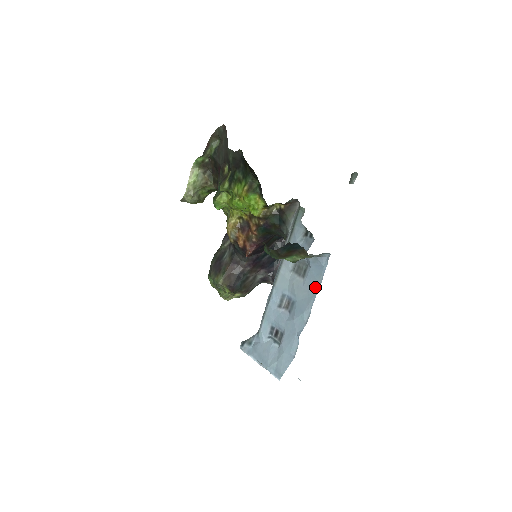
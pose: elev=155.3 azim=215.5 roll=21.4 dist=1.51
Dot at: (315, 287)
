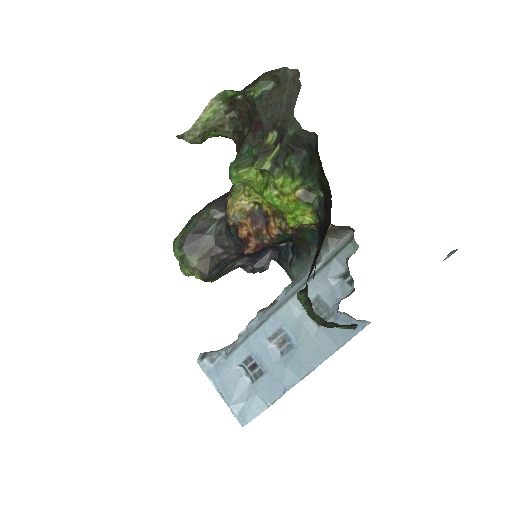
Dot at: (331, 347)
